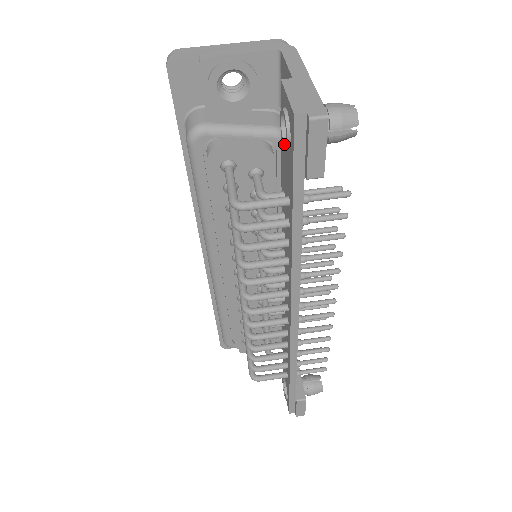
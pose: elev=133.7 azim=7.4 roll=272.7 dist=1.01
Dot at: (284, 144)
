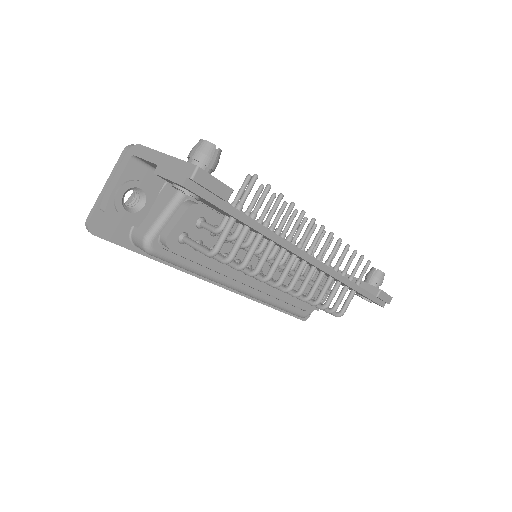
Dot at: occluded
